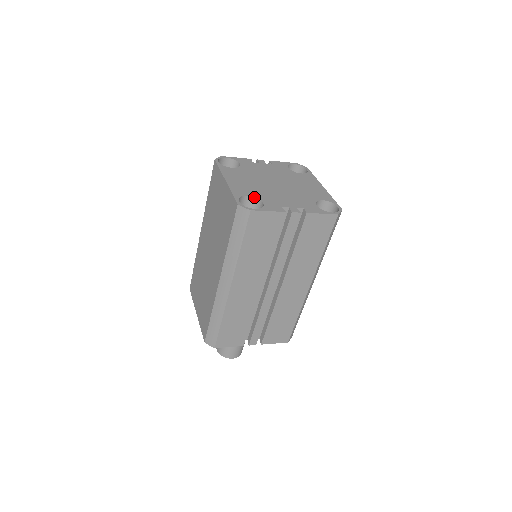
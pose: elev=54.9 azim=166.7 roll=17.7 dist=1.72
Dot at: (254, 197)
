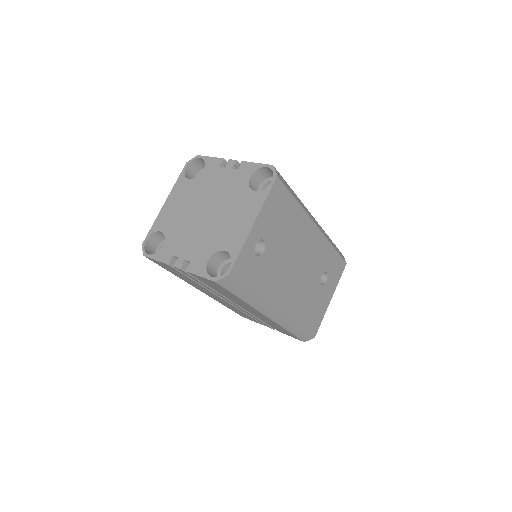
Dot at: (164, 234)
